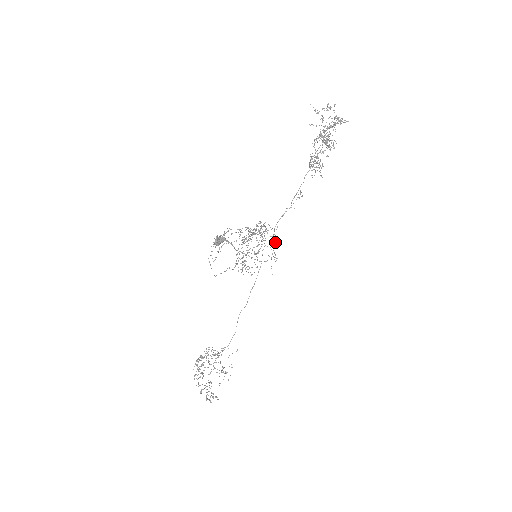
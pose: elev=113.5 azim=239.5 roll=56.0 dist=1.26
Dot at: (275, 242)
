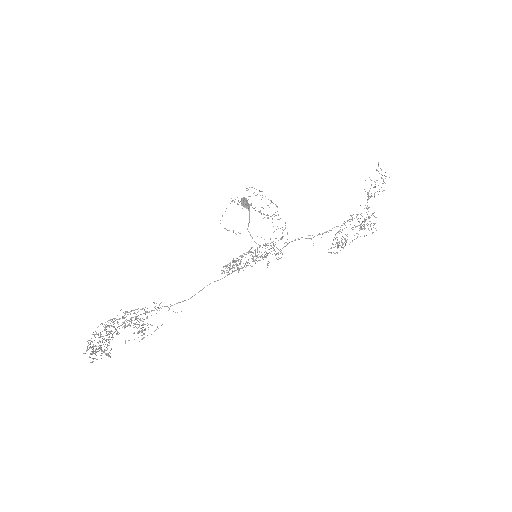
Dot at: occluded
